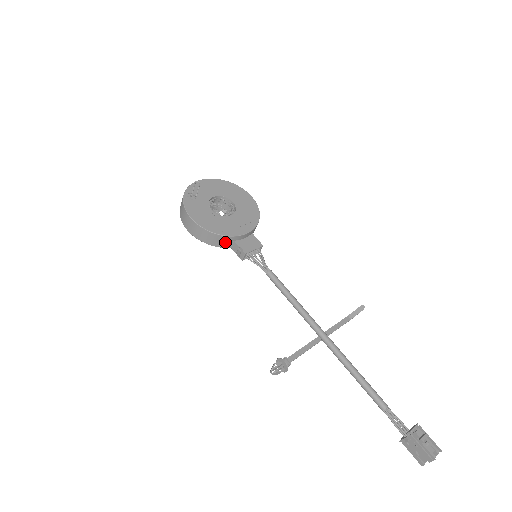
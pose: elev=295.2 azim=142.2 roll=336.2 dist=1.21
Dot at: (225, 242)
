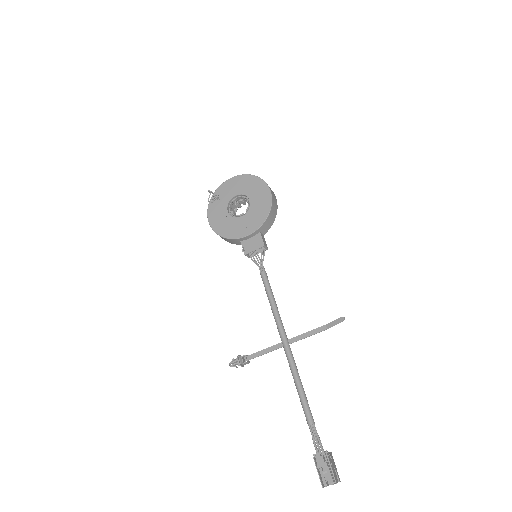
Dot at: (234, 242)
